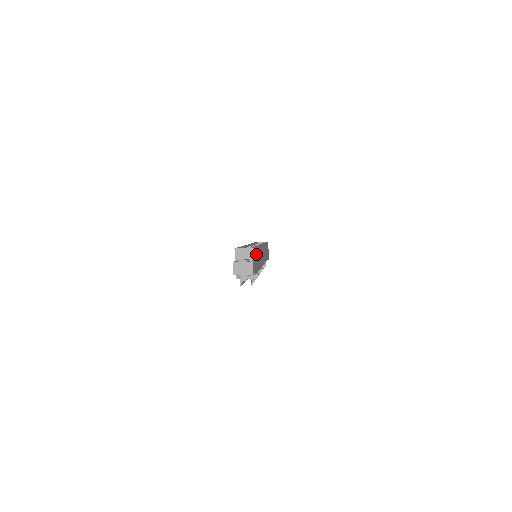
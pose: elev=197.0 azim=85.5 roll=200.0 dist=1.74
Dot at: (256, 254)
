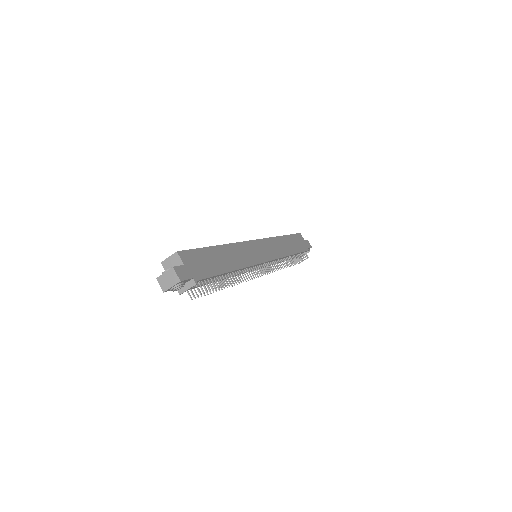
Dot at: (203, 256)
